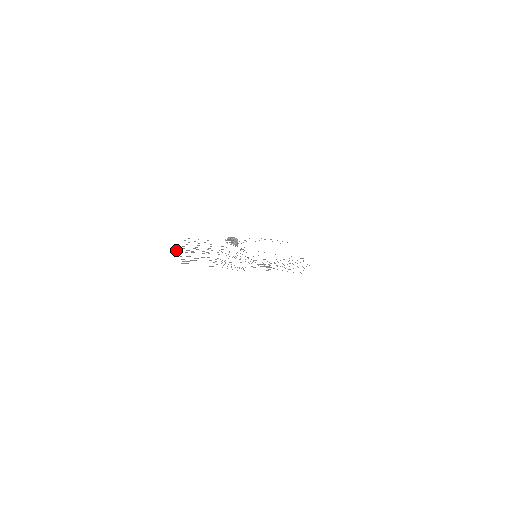
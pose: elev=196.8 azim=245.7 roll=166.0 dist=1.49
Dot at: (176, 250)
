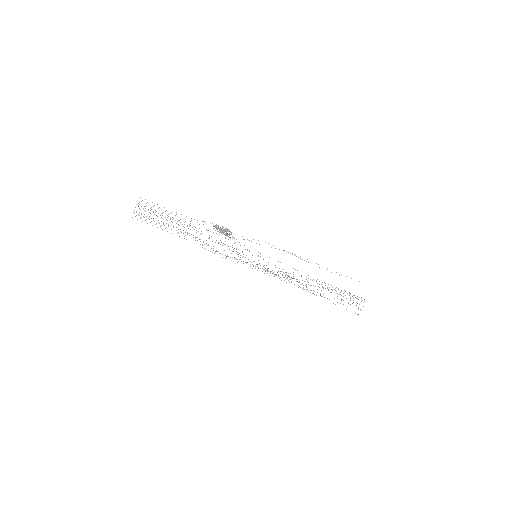
Dot at: occluded
